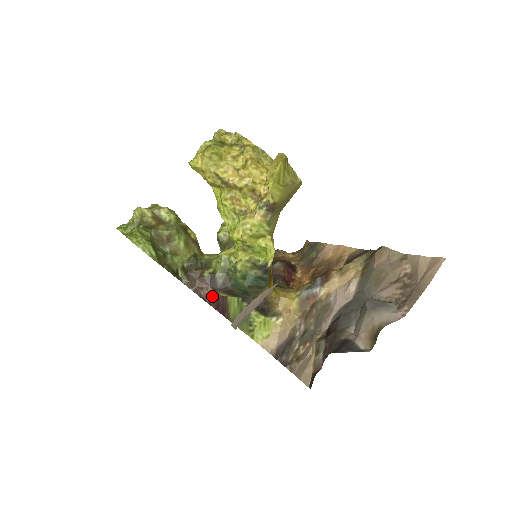
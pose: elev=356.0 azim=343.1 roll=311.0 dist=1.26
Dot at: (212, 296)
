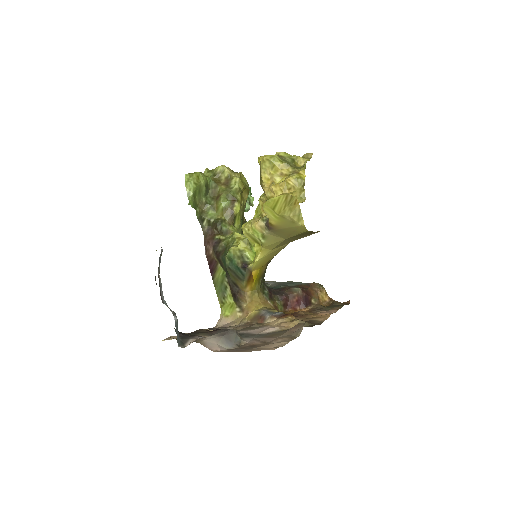
Dot at: (211, 254)
